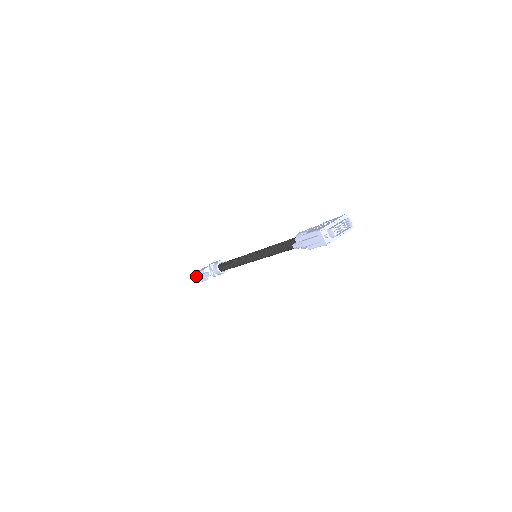
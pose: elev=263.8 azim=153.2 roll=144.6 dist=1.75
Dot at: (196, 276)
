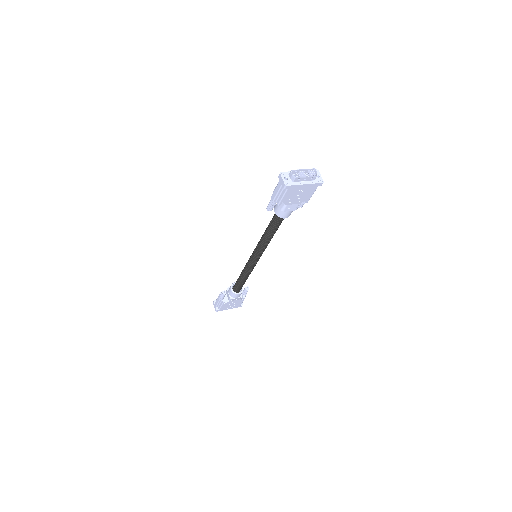
Dot at: (215, 302)
